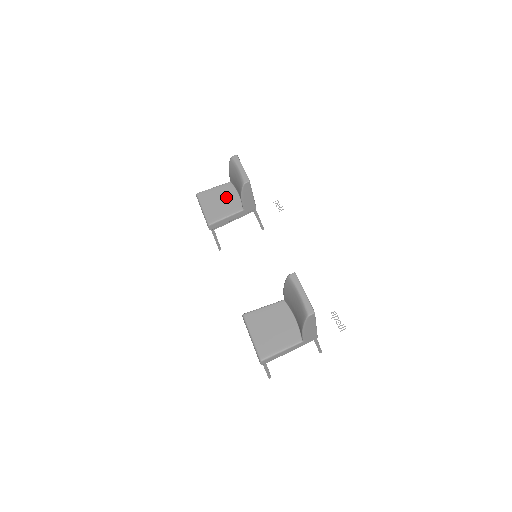
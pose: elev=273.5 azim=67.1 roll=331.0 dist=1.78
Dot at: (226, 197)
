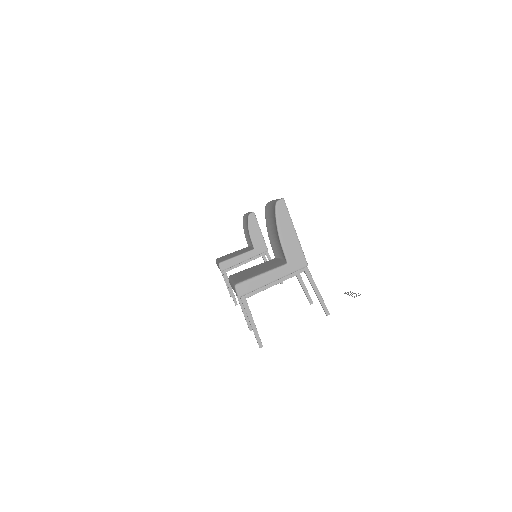
Dot at: occluded
